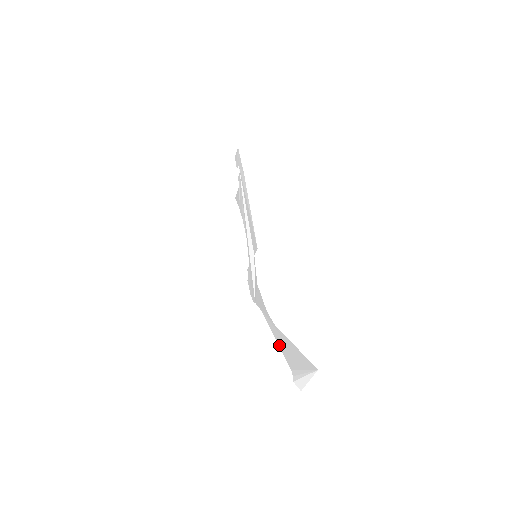
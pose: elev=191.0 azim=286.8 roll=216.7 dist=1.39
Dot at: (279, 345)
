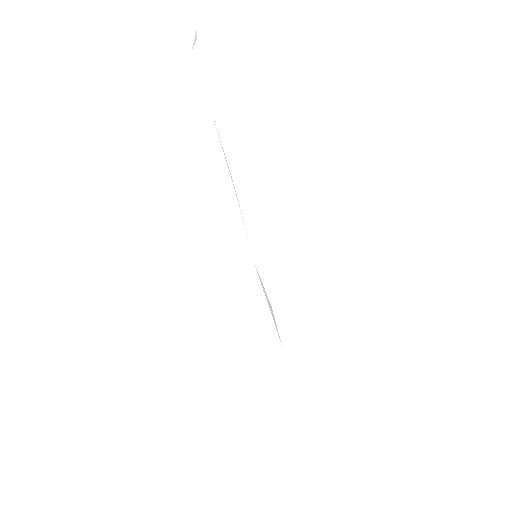
Dot at: (212, 116)
